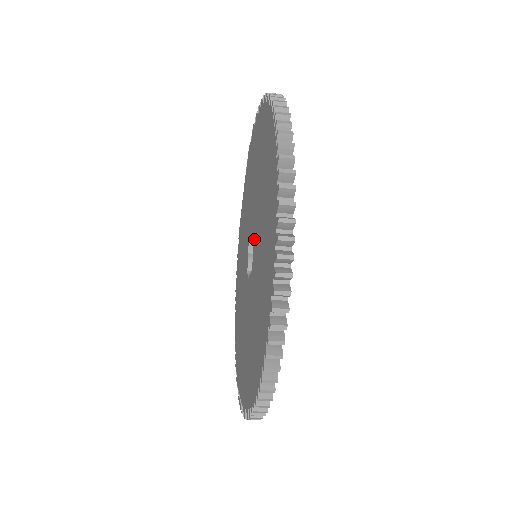
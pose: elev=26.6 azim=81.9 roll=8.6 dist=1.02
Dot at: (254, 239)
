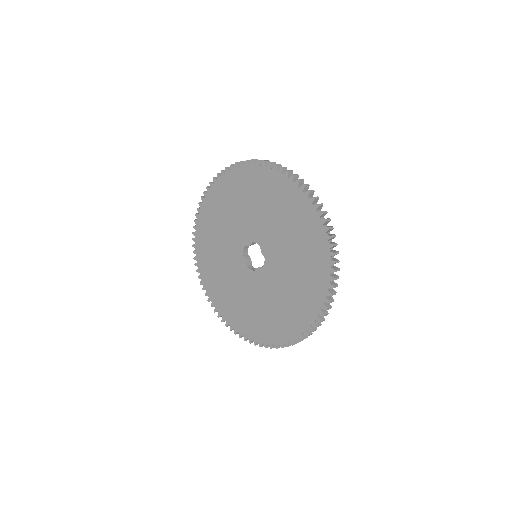
Dot at: (265, 246)
